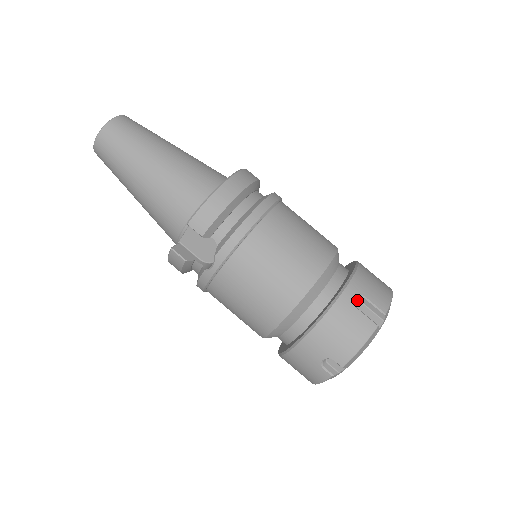
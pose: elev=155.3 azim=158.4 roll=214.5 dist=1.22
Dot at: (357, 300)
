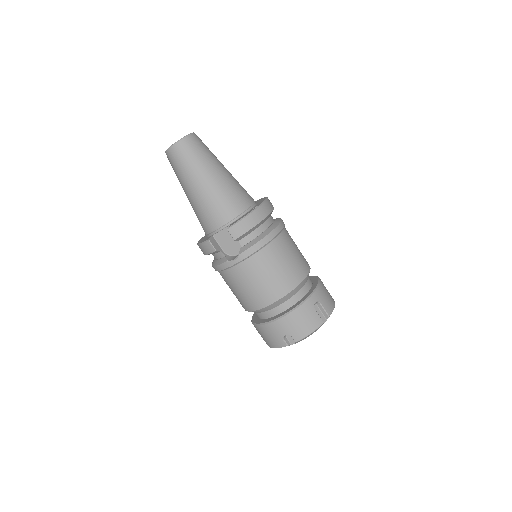
Dot at: (315, 304)
